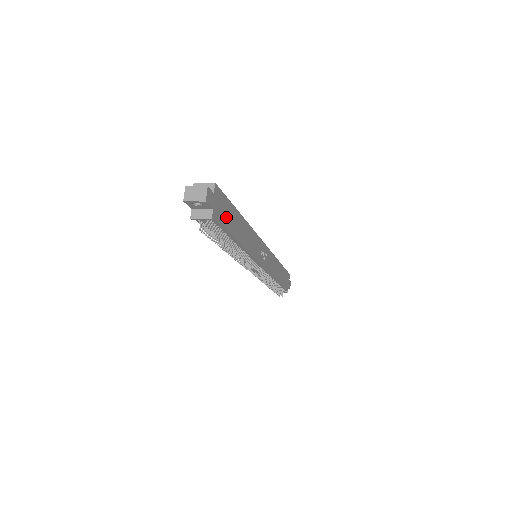
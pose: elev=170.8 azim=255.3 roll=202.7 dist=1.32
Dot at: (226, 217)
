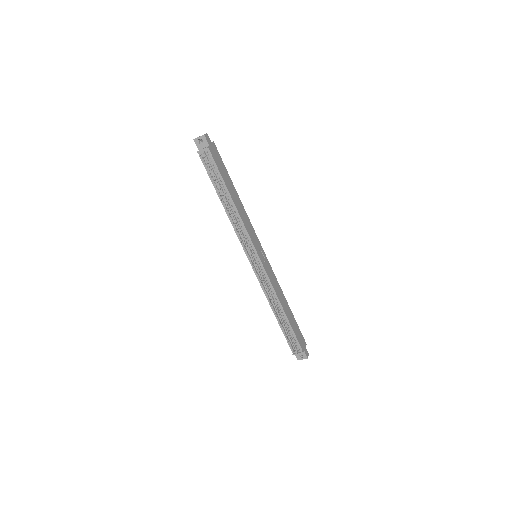
Dot at: (220, 167)
